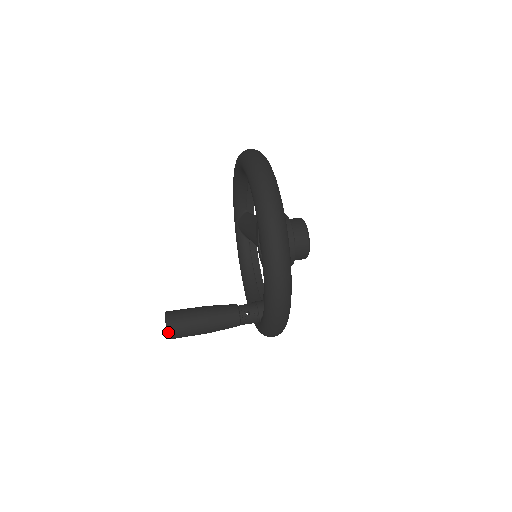
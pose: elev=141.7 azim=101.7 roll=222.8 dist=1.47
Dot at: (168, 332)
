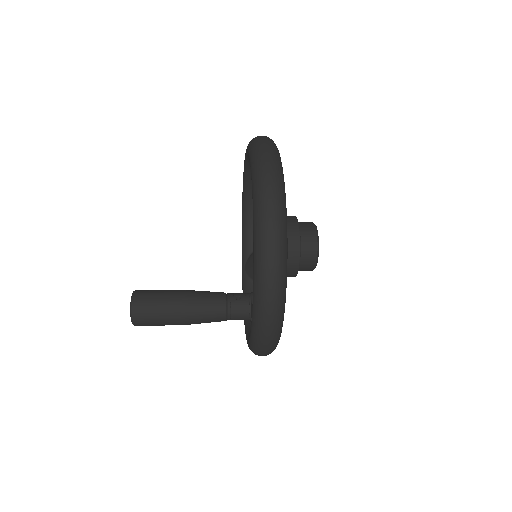
Dot at: (132, 305)
